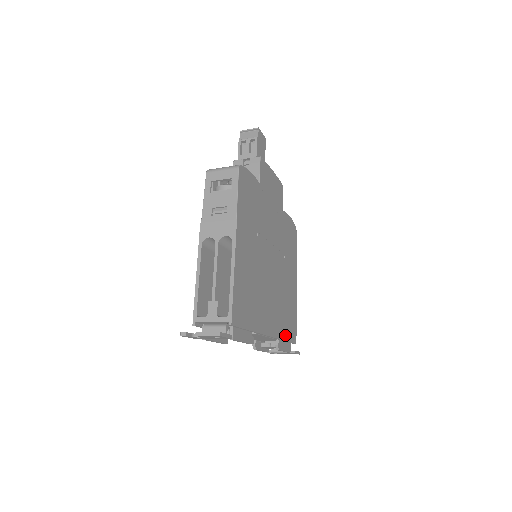
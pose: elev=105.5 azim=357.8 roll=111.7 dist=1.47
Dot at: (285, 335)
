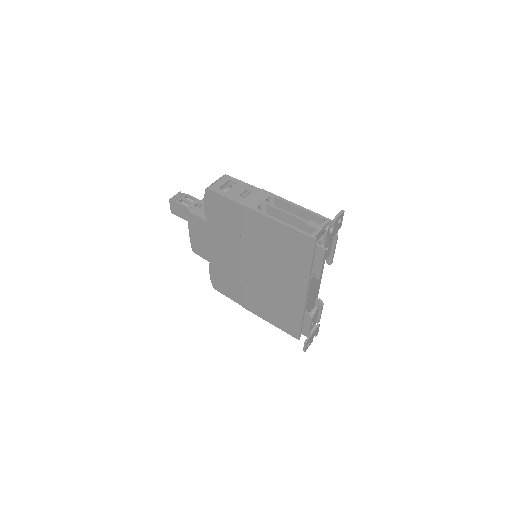
Dot at: occluded
